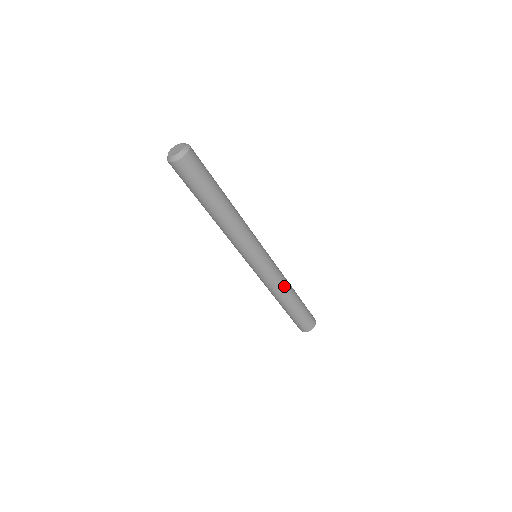
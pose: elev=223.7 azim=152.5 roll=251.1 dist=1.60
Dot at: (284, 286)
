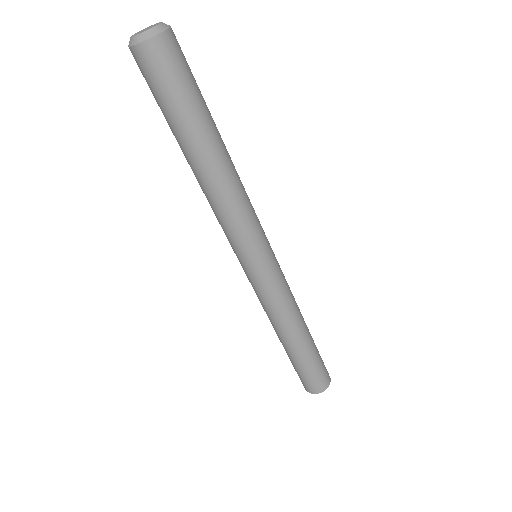
Dot at: (295, 302)
